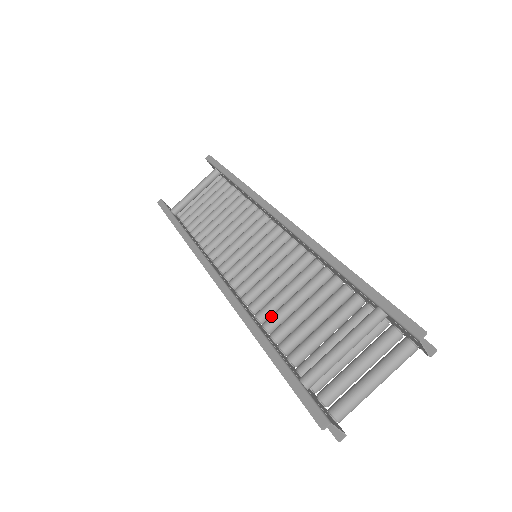
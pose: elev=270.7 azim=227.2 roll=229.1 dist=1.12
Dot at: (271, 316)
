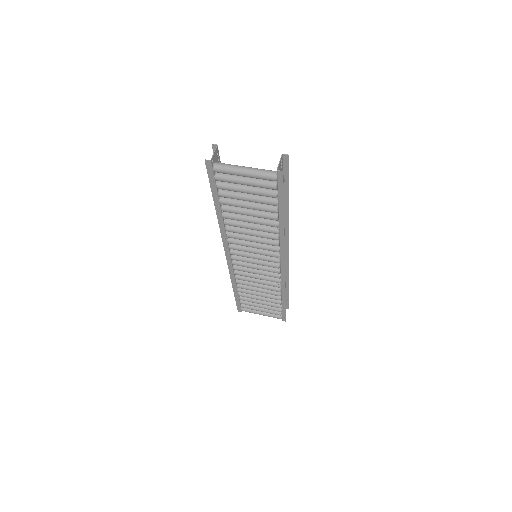
Dot at: occluded
